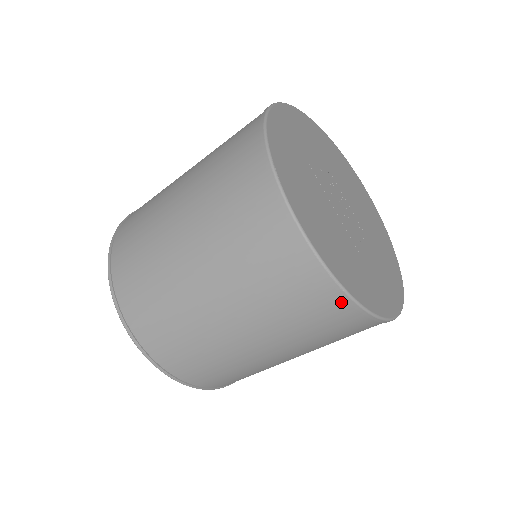
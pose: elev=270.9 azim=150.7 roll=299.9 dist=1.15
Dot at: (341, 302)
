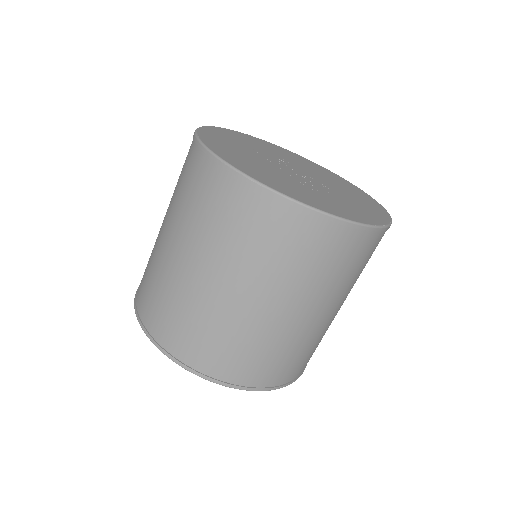
Dot at: (271, 202)
